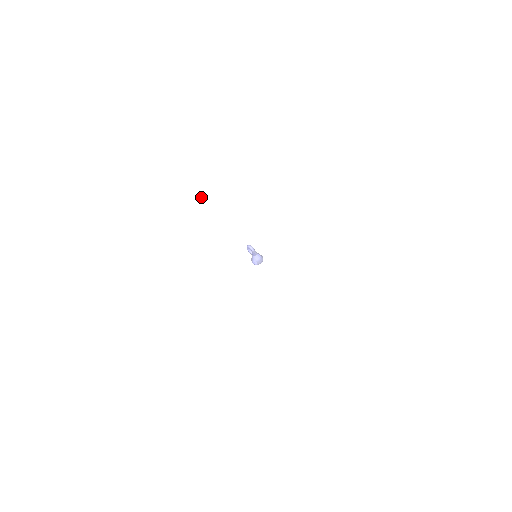
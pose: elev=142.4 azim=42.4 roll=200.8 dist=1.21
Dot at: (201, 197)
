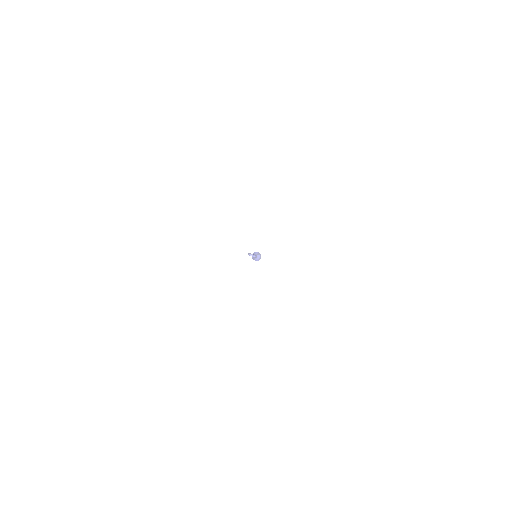
Dot at: (180, 218)
